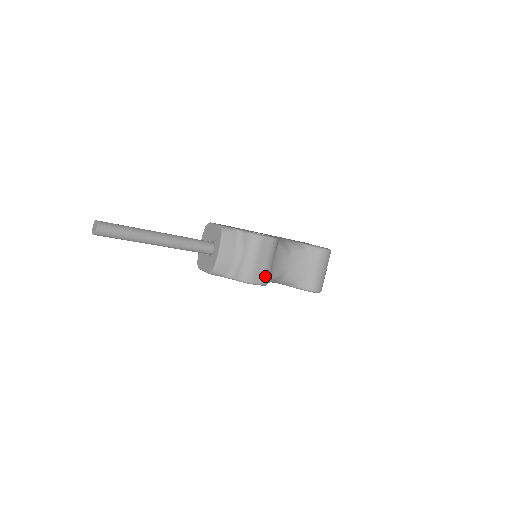
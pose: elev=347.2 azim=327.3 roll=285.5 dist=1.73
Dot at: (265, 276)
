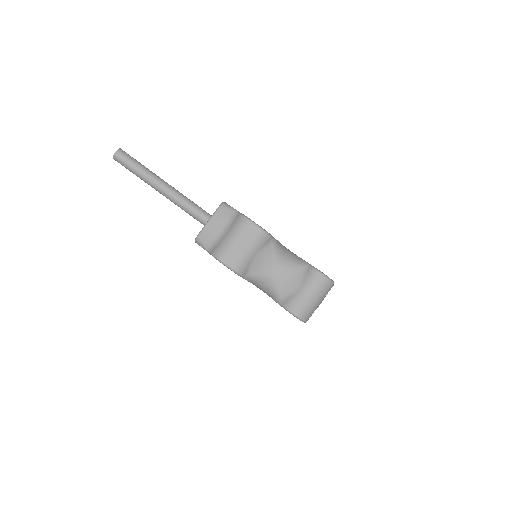
Dot at: (239, 263)
